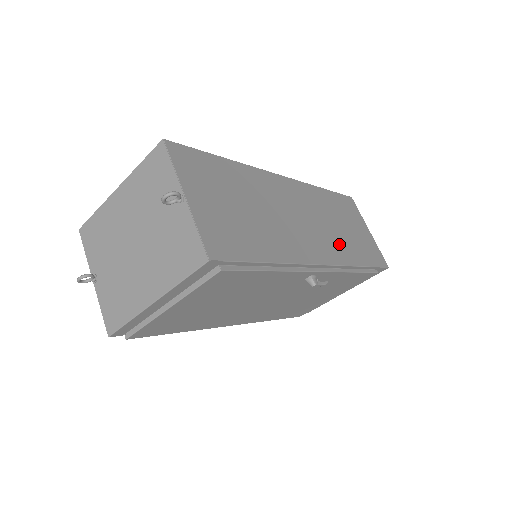
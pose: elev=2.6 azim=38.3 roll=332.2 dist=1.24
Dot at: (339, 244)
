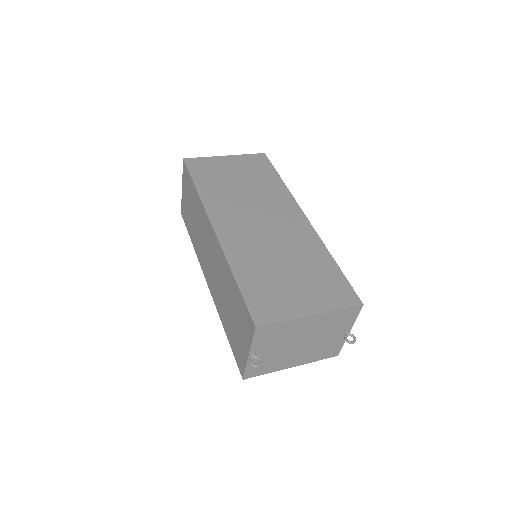
Dot at: occluded
